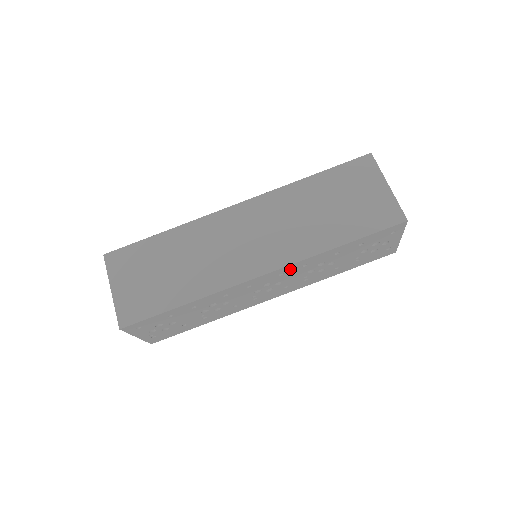
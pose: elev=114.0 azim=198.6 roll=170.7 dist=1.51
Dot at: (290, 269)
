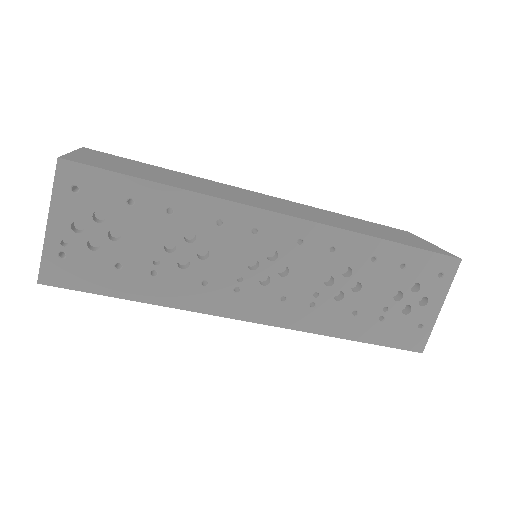
Dot at: (315, 239)
